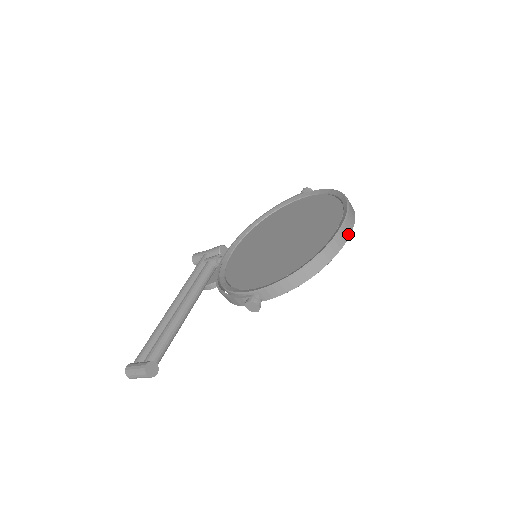
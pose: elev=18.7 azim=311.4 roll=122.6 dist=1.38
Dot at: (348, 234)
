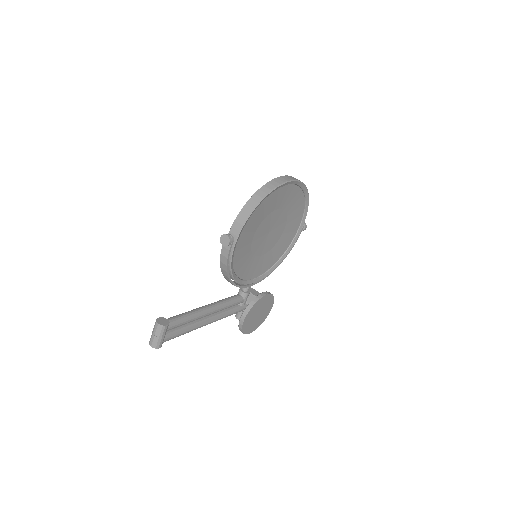
Dot at: (287, 180)
